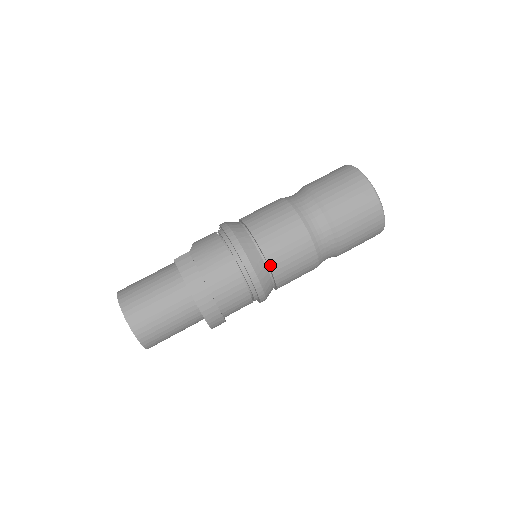
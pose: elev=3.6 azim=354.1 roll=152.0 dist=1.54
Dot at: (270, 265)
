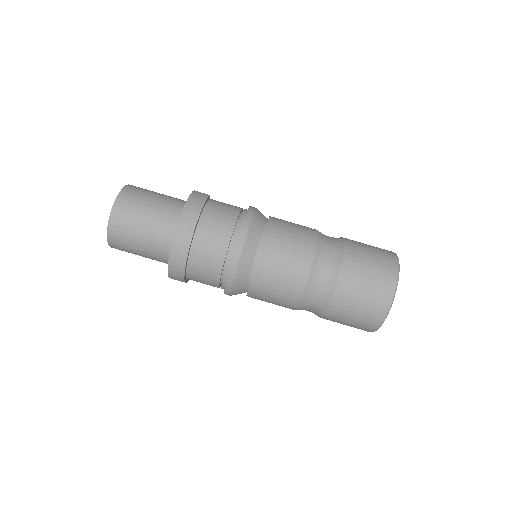
Dot at: (261, 251)
